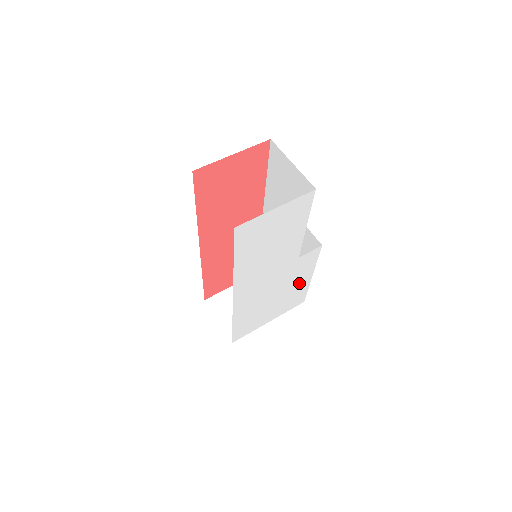
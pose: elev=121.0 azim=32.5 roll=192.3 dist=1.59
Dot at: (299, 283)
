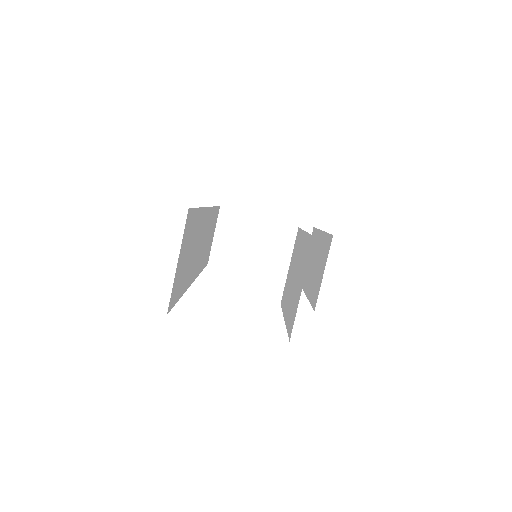
Dot at: occluded
